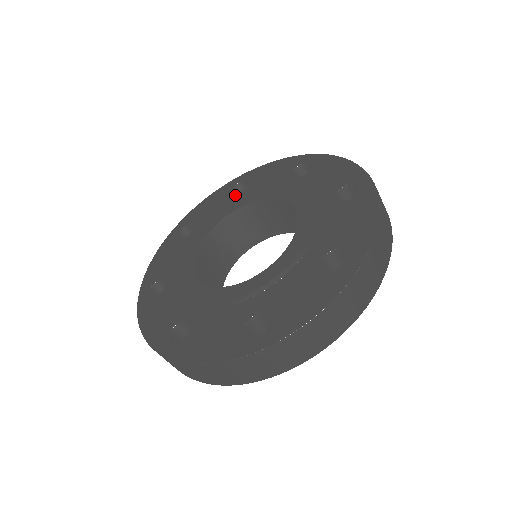
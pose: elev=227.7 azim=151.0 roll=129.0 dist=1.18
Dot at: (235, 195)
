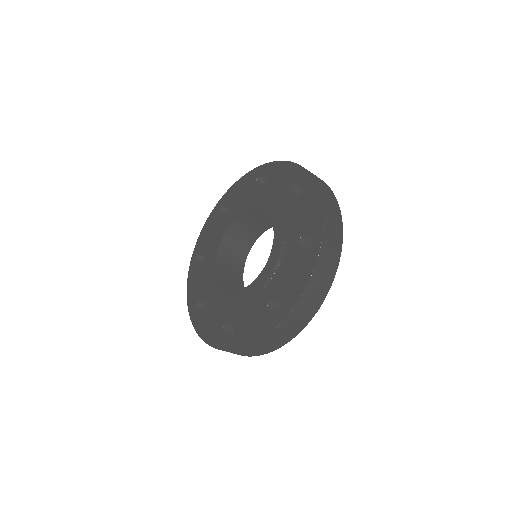
Dot at: (256, 188)
